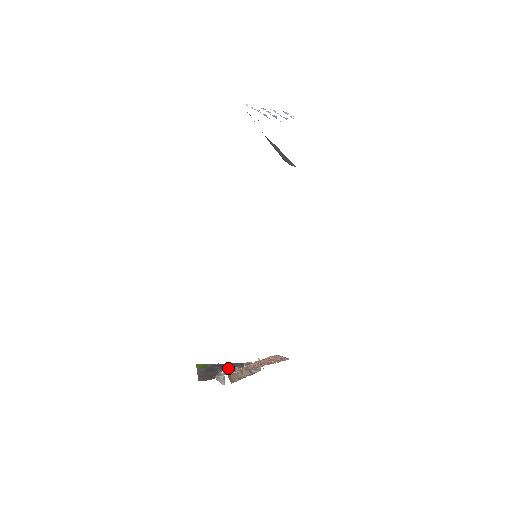
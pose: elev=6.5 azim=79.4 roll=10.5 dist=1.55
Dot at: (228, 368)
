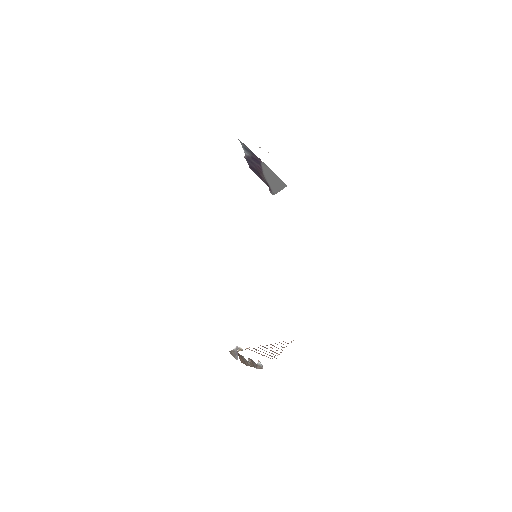
Dot at: (239, 347)
